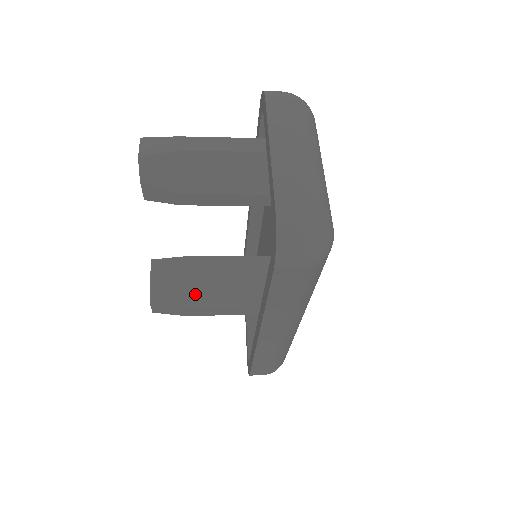
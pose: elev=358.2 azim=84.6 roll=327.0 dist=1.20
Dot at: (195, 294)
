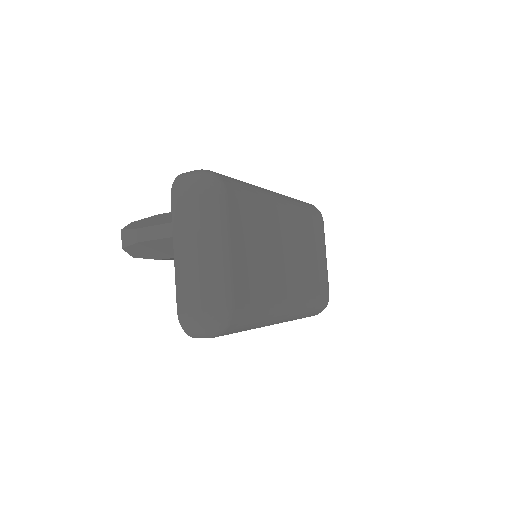
Dot at: occluded
